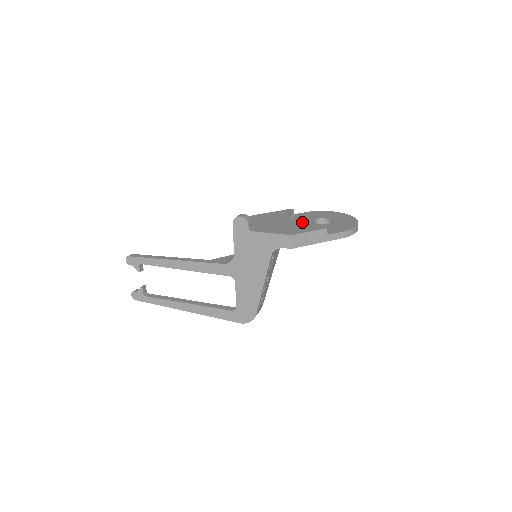
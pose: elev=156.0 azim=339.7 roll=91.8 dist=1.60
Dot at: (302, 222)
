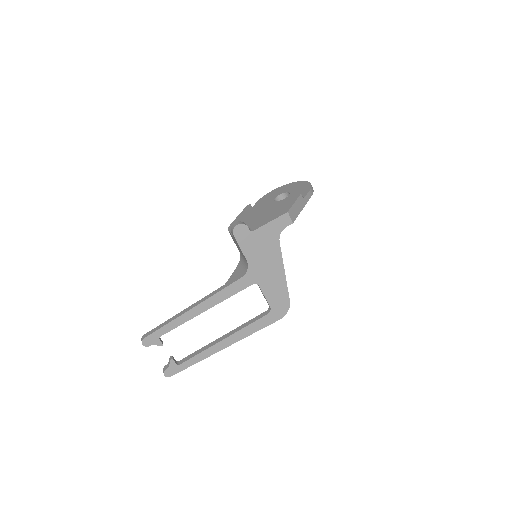
Dot at: occluded
